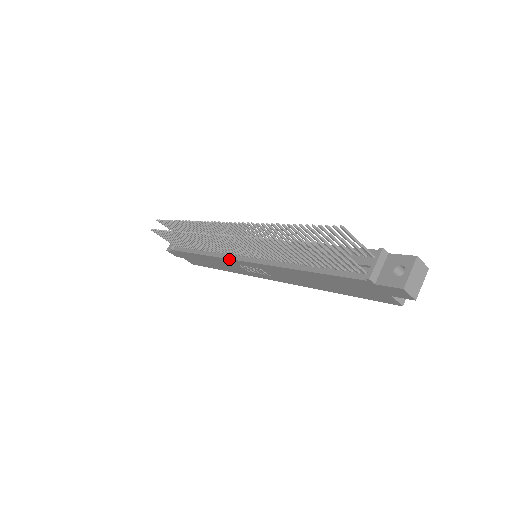
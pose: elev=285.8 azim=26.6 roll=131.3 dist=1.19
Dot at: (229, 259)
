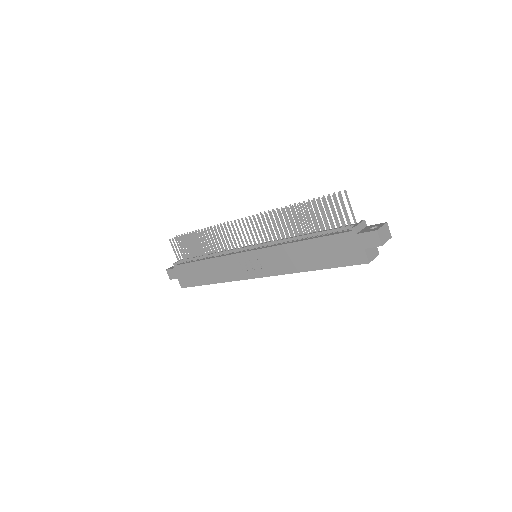
Dot at: (234, 254)
